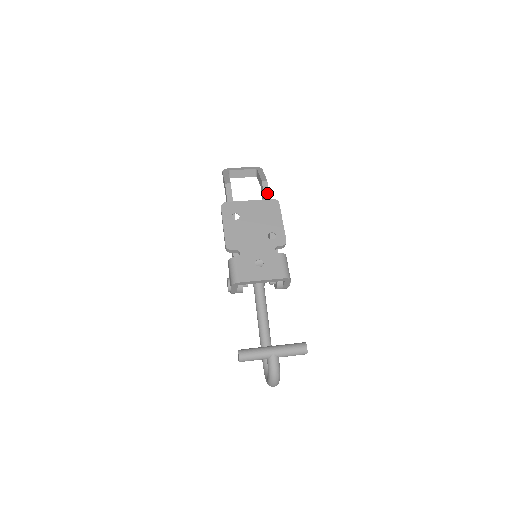
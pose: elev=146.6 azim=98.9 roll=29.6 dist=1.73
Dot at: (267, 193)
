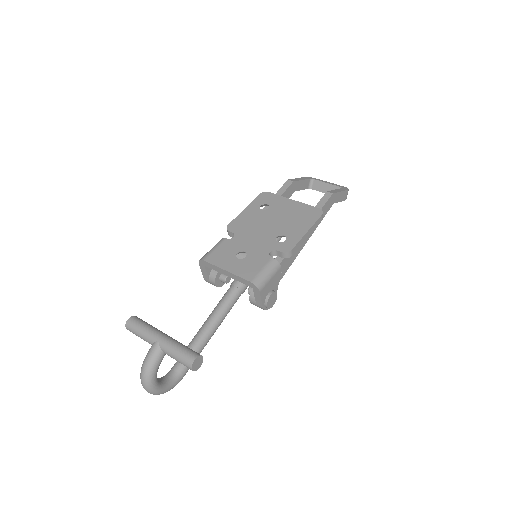
Dot at: (322, 204)
